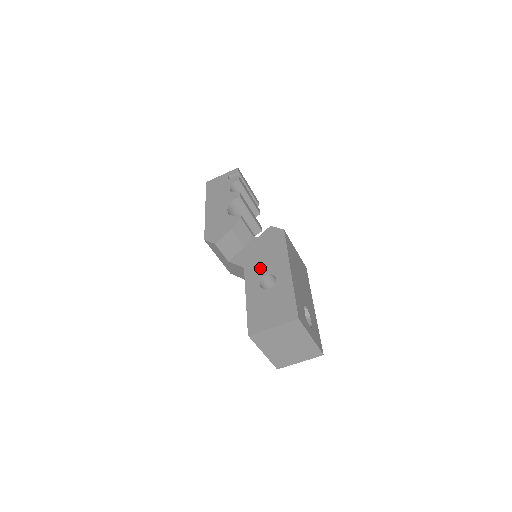
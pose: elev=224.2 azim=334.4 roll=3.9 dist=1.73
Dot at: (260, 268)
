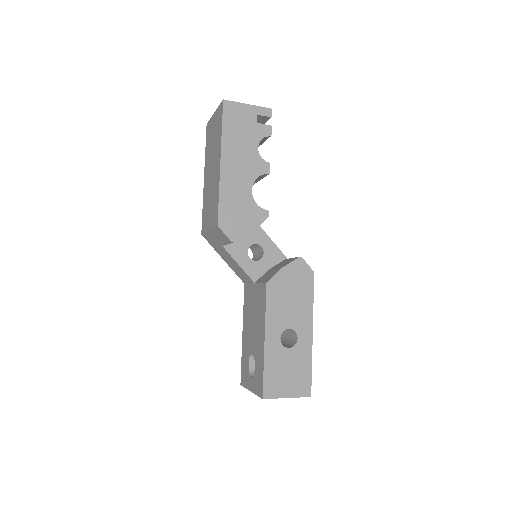
Dot at: (283, 315)
